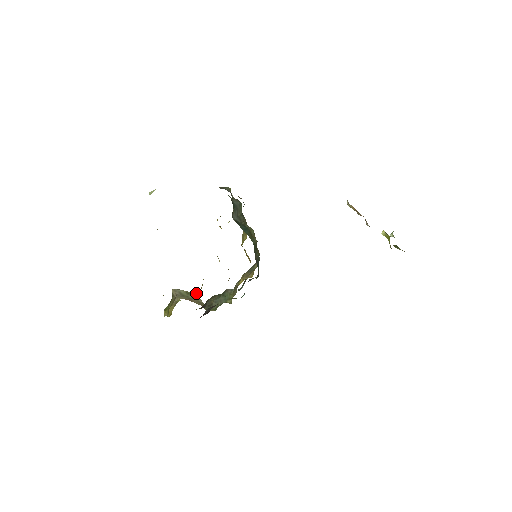
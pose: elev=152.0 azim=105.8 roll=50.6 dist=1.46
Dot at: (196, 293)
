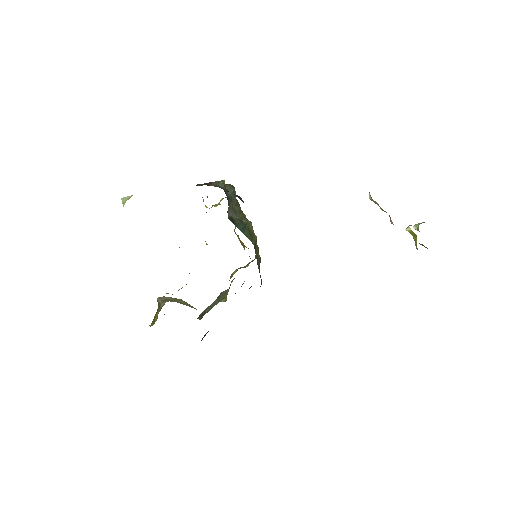
Dot at: occluded
